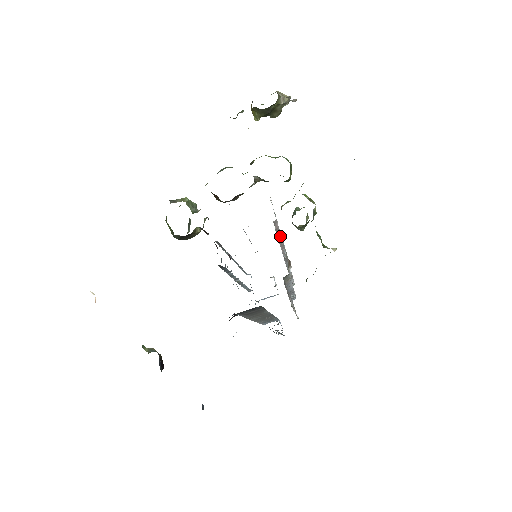
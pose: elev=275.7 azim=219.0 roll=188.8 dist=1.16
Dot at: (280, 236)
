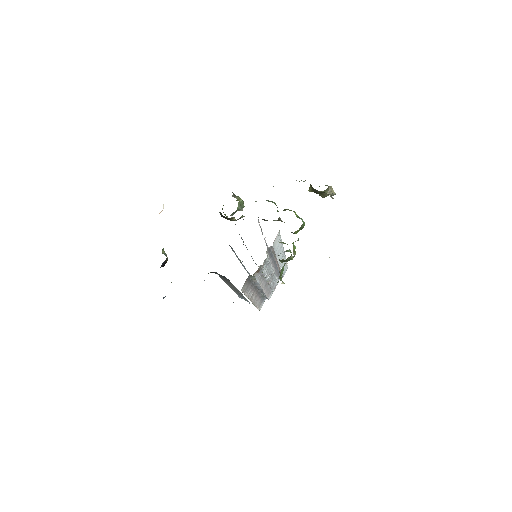
Dot at: (276, 257)
